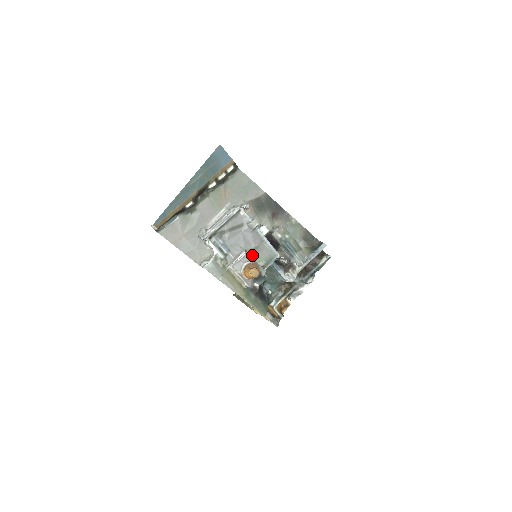
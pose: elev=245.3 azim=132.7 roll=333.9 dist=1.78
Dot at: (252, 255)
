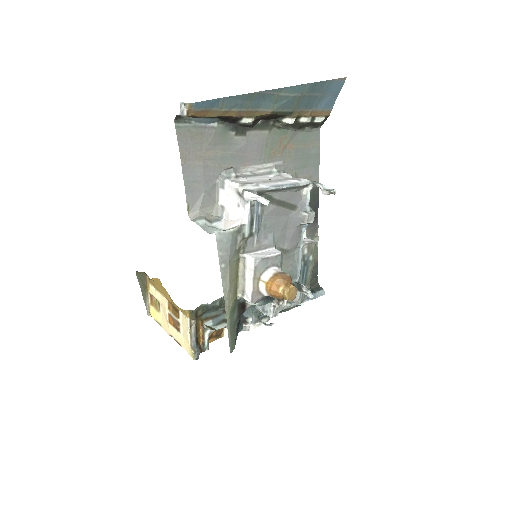
Dot at: occluded
